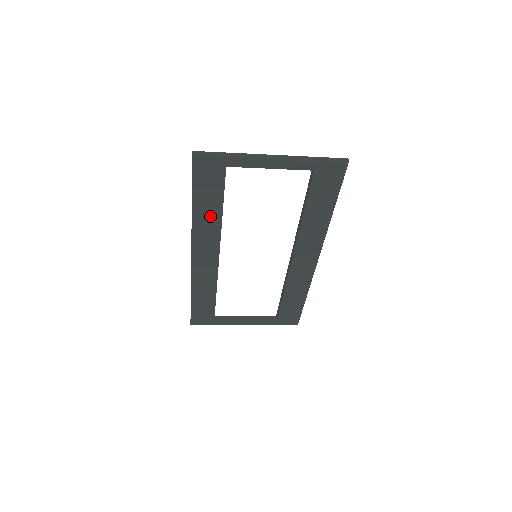
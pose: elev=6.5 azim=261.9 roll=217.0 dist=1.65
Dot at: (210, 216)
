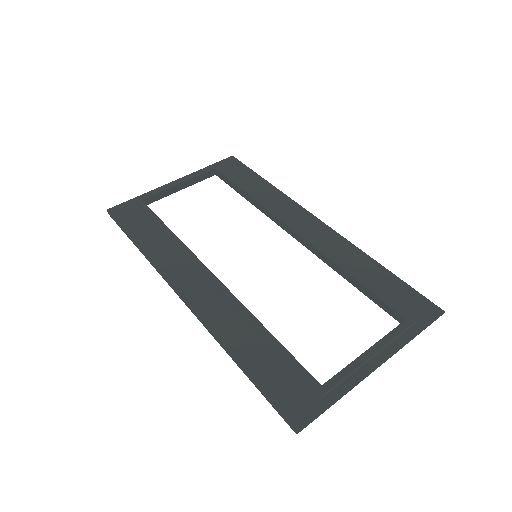
Dot at: (248, 339)
